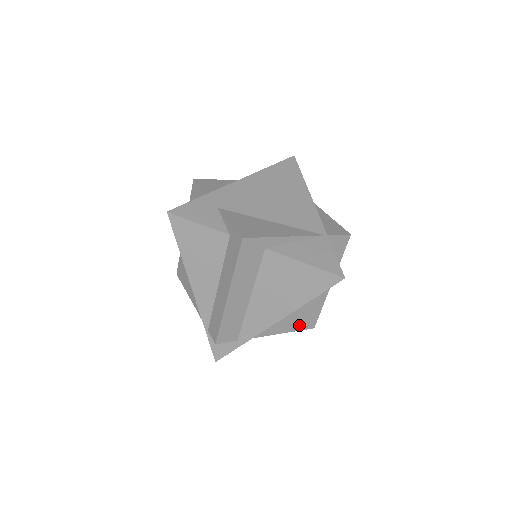
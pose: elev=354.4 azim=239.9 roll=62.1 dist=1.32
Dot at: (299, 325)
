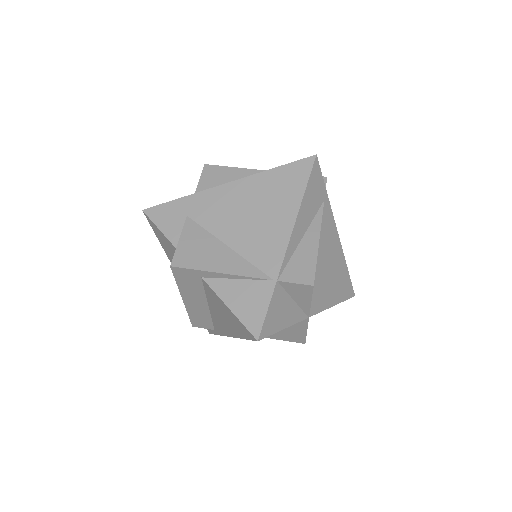
Dot at: (283, 337)
